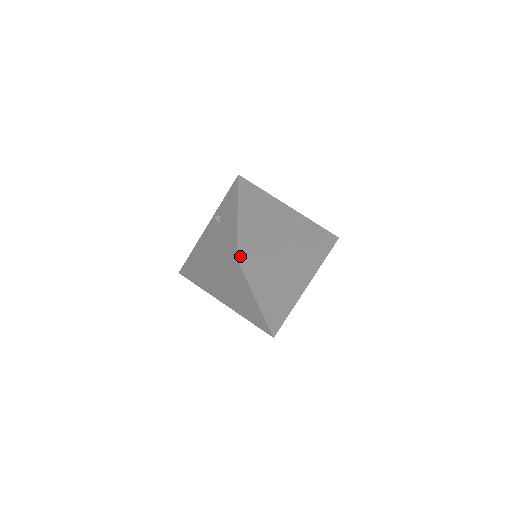
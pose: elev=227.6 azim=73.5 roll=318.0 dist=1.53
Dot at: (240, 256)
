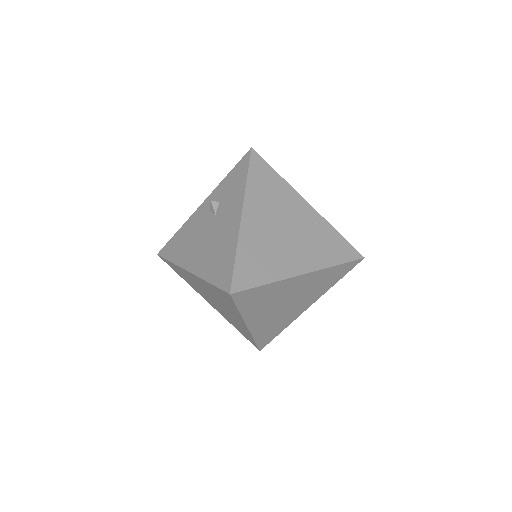
Dot at: (235, 290)
